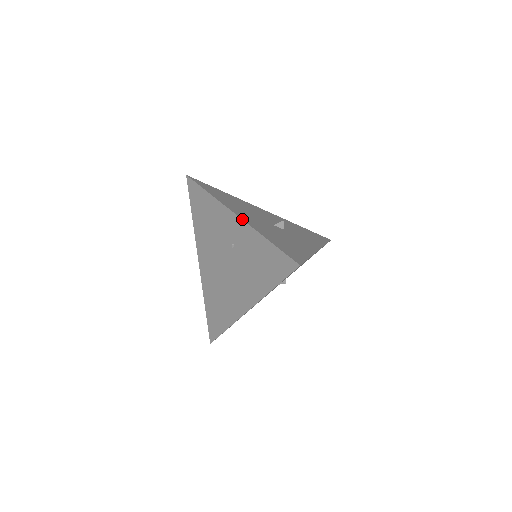
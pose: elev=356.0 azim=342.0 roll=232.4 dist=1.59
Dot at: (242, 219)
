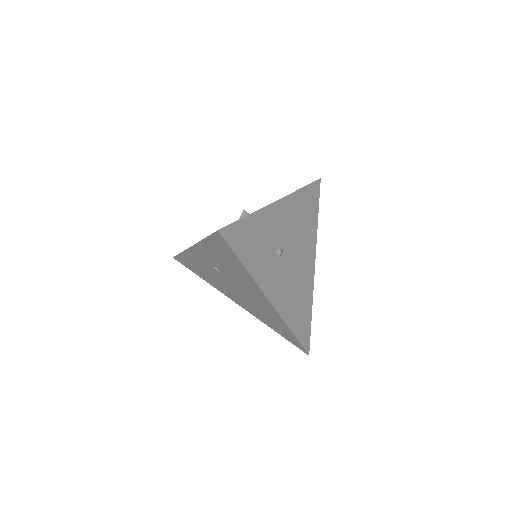
Dot at: (193, 245)
